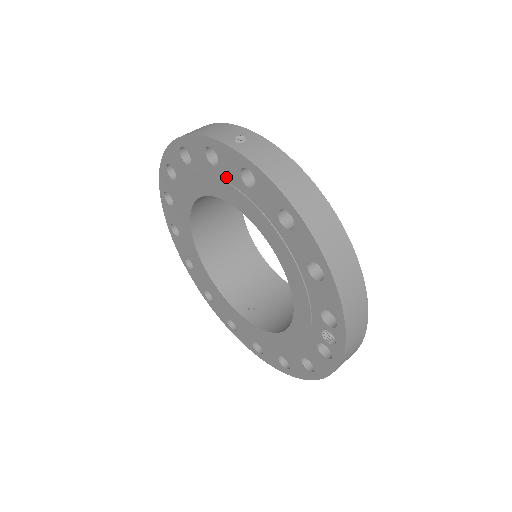
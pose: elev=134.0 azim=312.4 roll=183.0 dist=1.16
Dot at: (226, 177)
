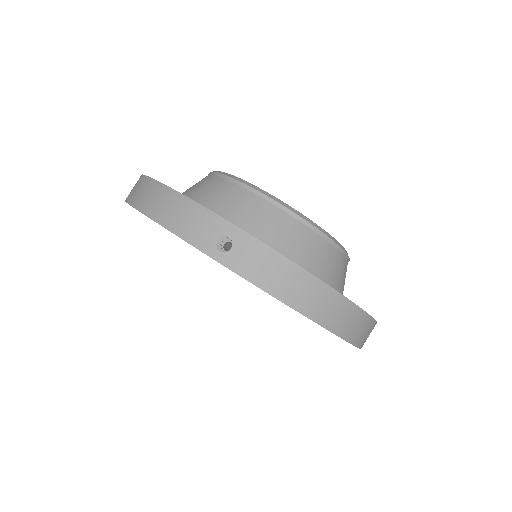
Dot at: occluded
